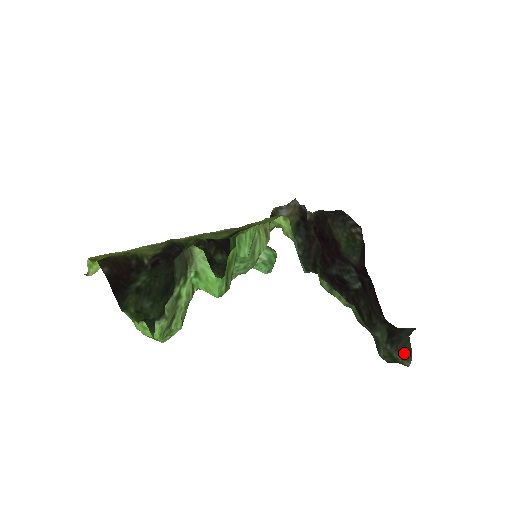
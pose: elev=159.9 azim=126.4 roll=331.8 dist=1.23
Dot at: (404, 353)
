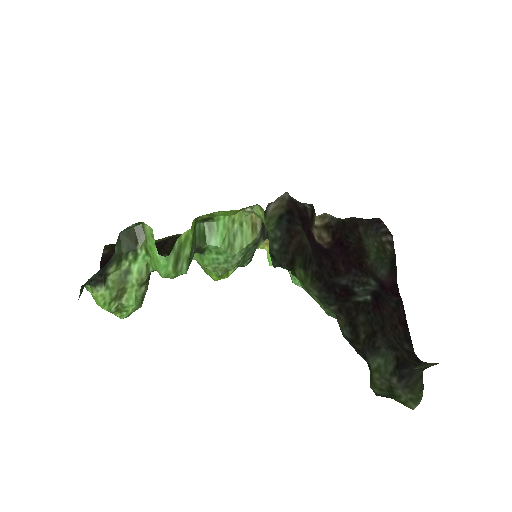
Dot at: (414, 392)
